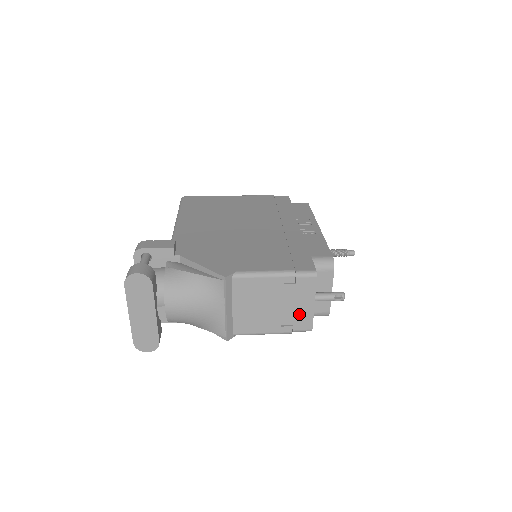
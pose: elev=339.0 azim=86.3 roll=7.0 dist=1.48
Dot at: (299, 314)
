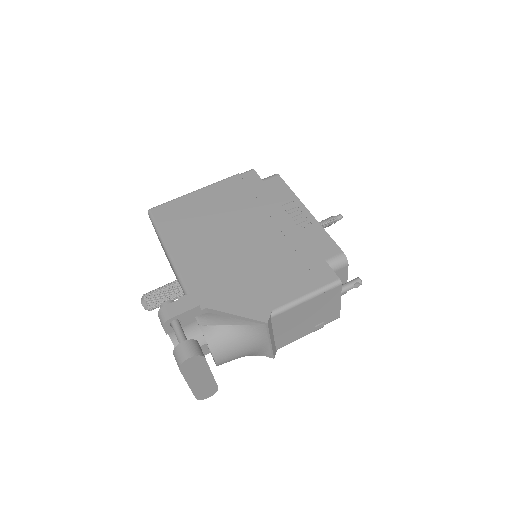
Dot at: (329, 313)
